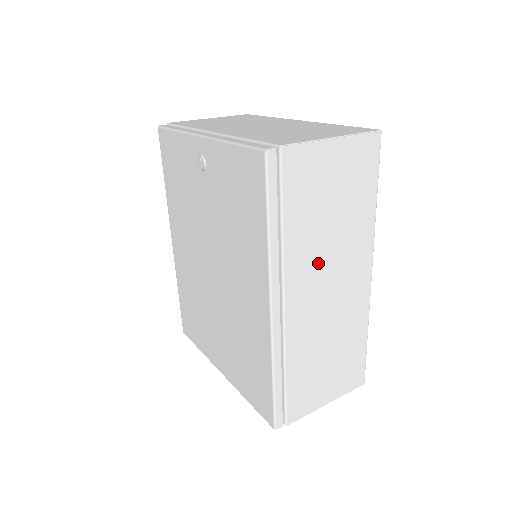
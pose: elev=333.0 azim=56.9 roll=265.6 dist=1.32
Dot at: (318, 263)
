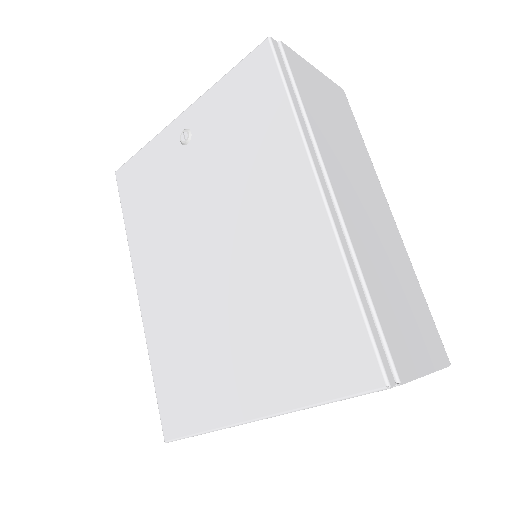
Dot at: (344, 166)
